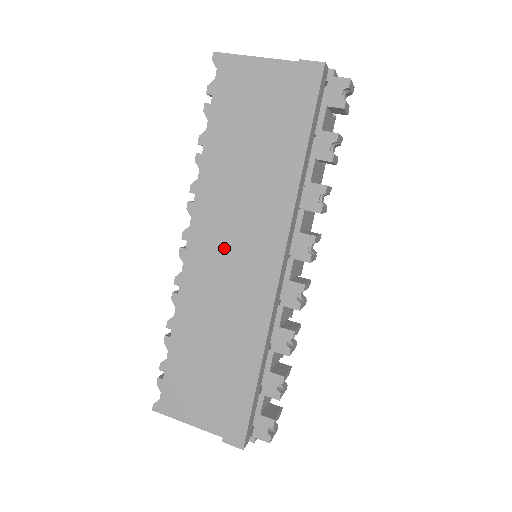
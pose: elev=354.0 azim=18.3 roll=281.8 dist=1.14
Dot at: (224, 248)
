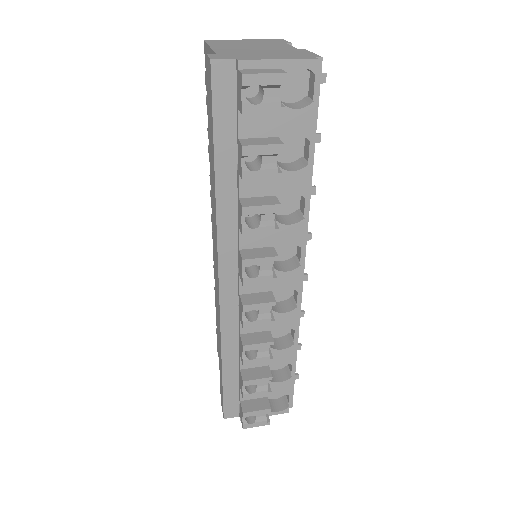
Dot at: occluded
